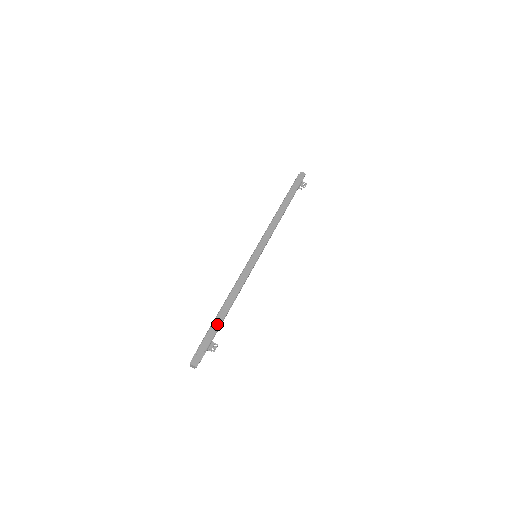
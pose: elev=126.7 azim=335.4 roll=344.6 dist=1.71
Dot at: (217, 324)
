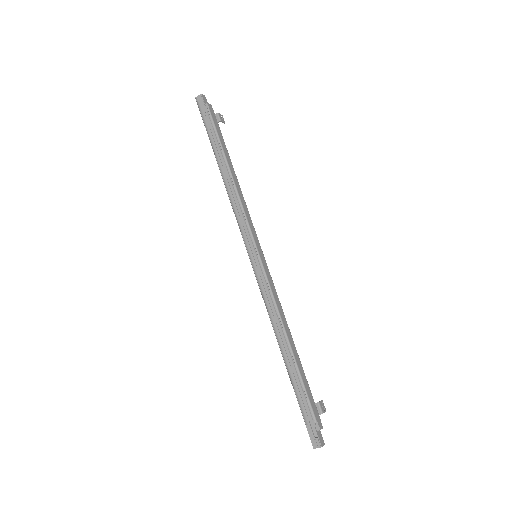
Dot at: (304, 378)
